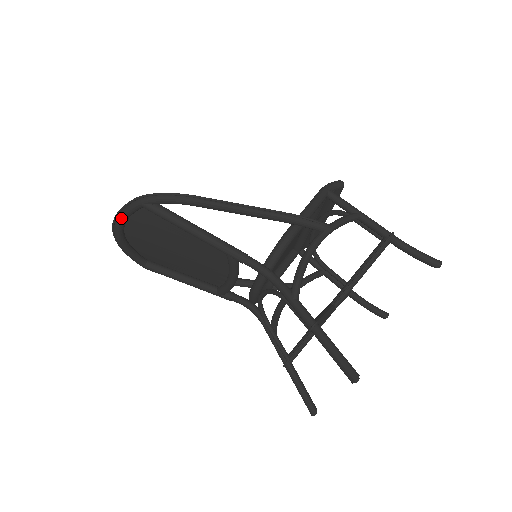
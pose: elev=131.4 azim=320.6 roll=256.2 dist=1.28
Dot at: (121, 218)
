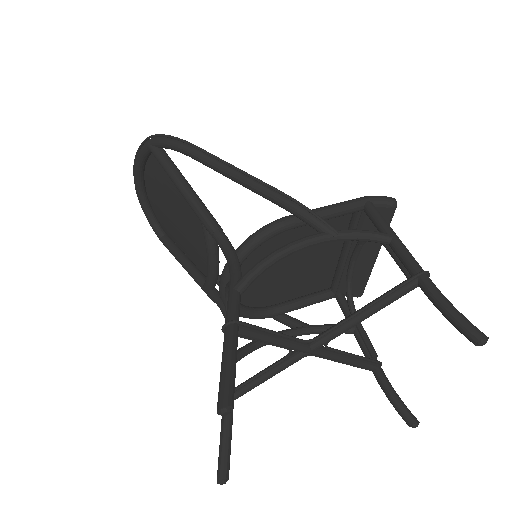
Dot at: (136, 162)
